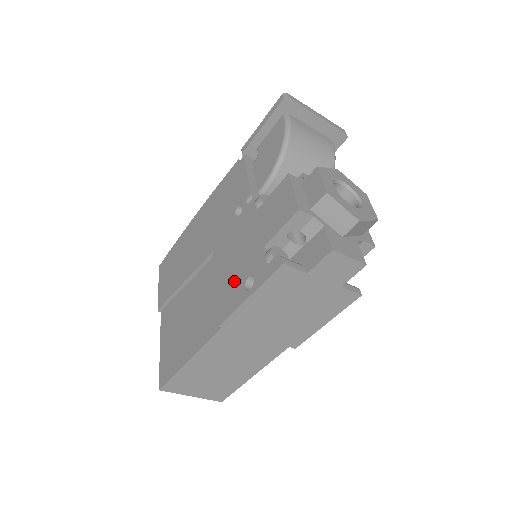
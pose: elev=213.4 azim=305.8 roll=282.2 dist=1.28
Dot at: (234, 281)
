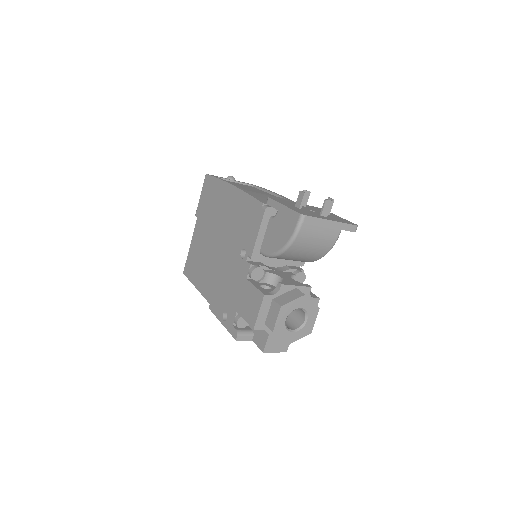
Dot at: (222, 299)
